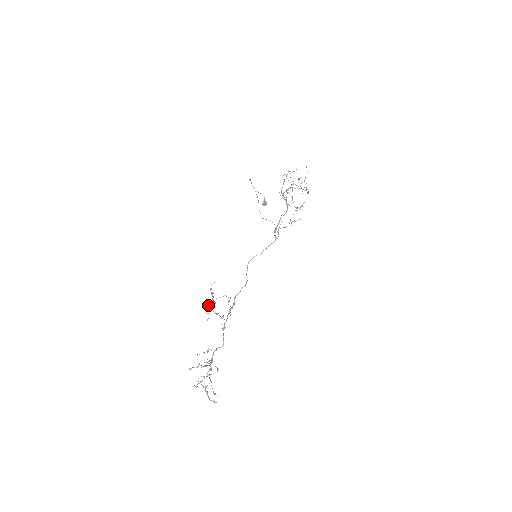
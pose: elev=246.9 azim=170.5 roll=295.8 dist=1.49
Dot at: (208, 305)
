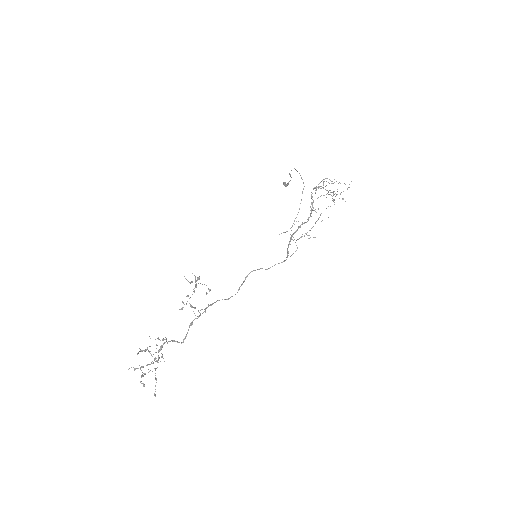
Dot at: (188, 296)
